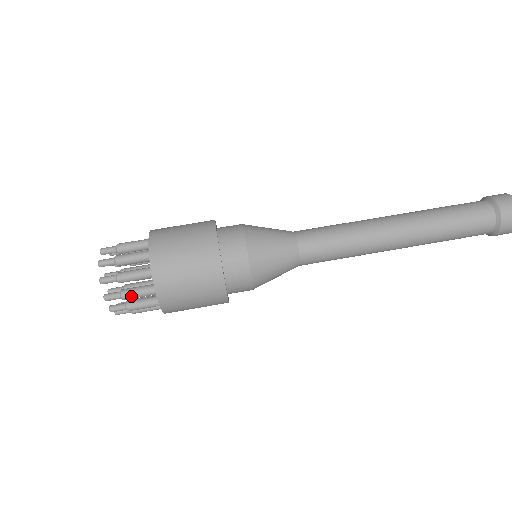
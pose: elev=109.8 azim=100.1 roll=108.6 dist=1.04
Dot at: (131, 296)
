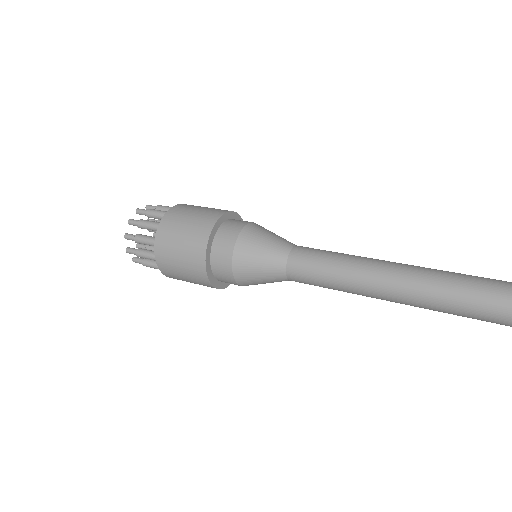
Dot at: (154, 210)
